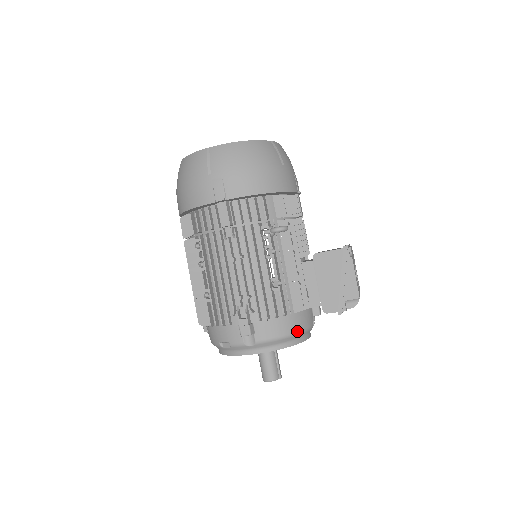
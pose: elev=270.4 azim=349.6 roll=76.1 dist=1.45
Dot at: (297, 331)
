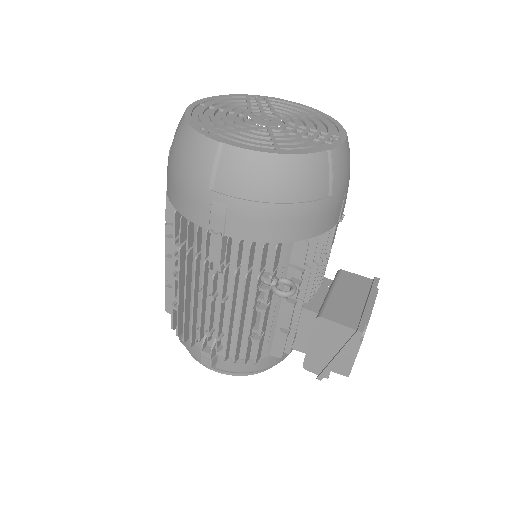
Dot at: (267, 368)
